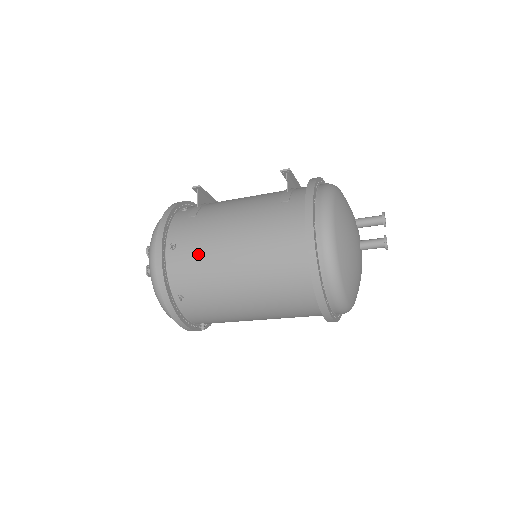
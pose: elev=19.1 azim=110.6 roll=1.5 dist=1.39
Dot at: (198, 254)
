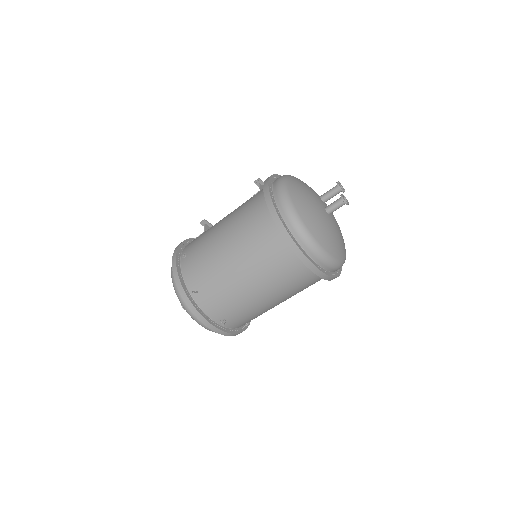
Dot at: (201, 252)
